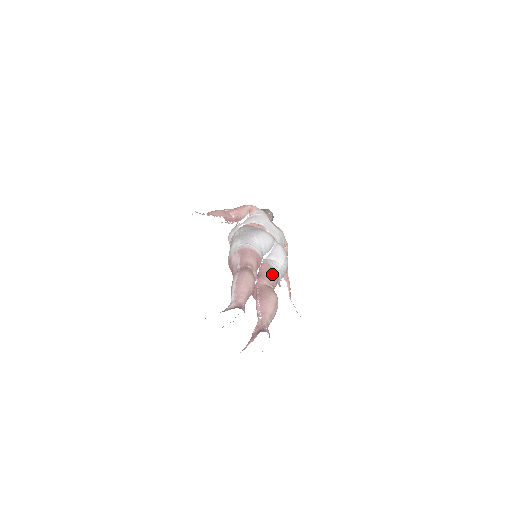
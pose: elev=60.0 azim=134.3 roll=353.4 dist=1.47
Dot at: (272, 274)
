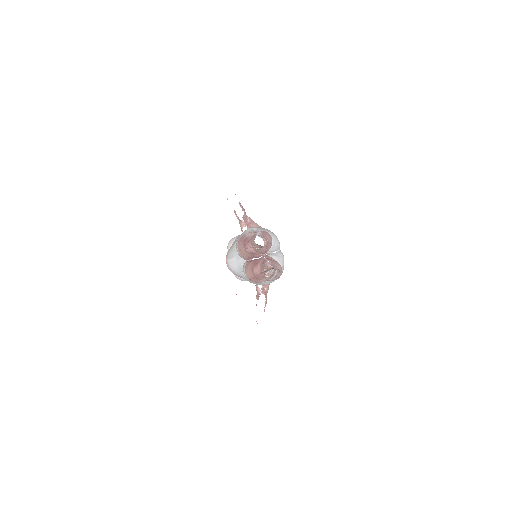
Dot at: occluded
